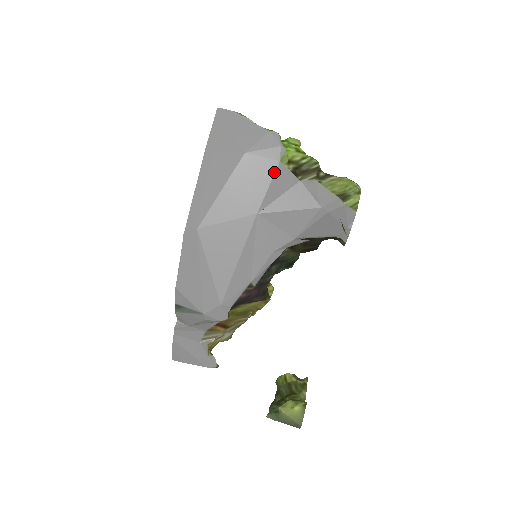
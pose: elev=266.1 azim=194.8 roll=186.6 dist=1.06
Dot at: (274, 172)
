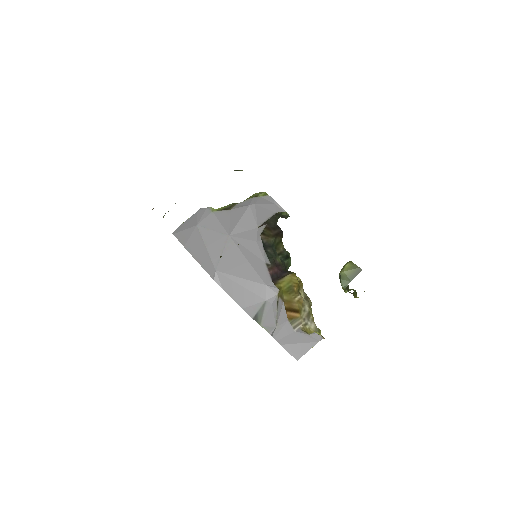
Dot at: (215, 217)
